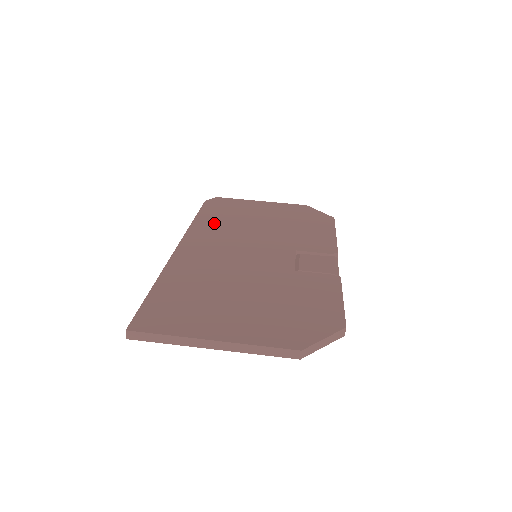
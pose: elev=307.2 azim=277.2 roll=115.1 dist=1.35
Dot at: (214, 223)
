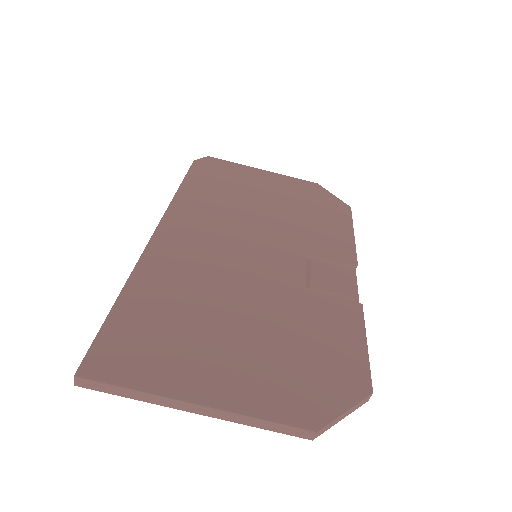
Dot at: (204, 197)
